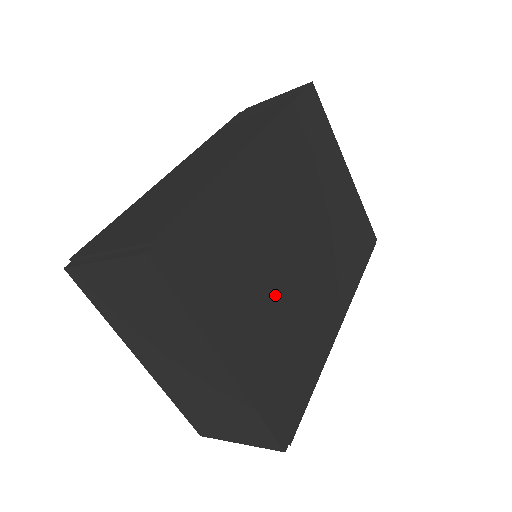
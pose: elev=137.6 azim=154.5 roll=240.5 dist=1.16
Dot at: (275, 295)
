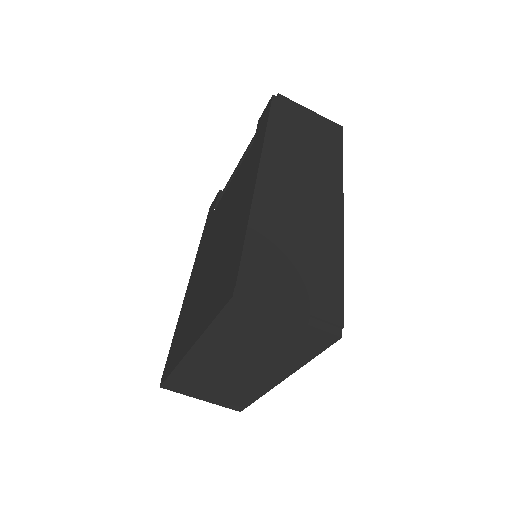
Dot at: occluded
